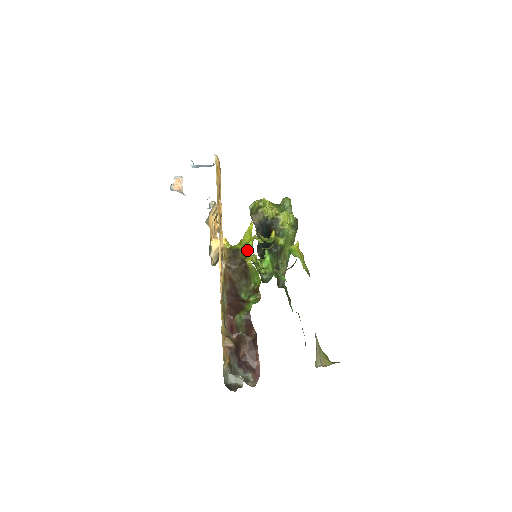
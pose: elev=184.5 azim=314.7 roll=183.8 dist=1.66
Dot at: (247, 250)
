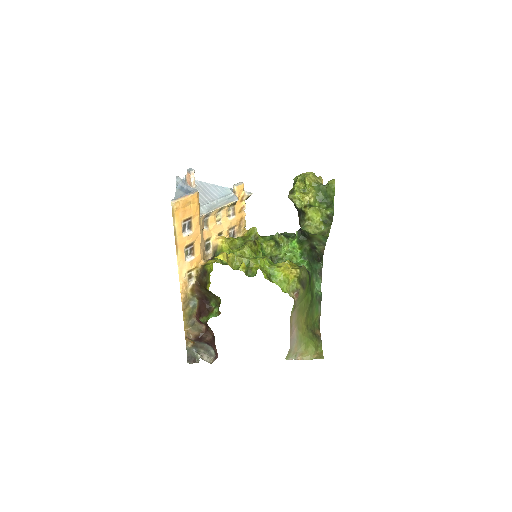
Dot at: (209, 278)
